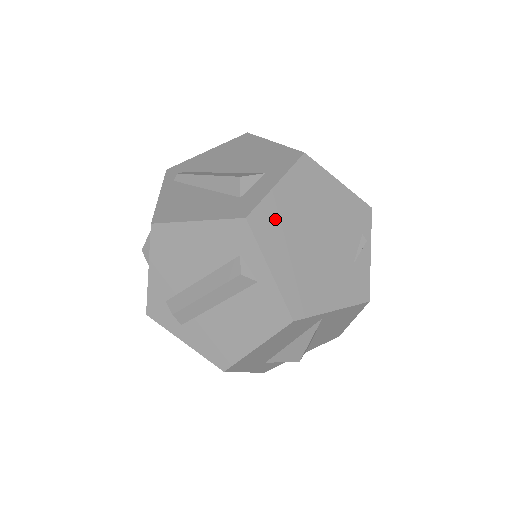
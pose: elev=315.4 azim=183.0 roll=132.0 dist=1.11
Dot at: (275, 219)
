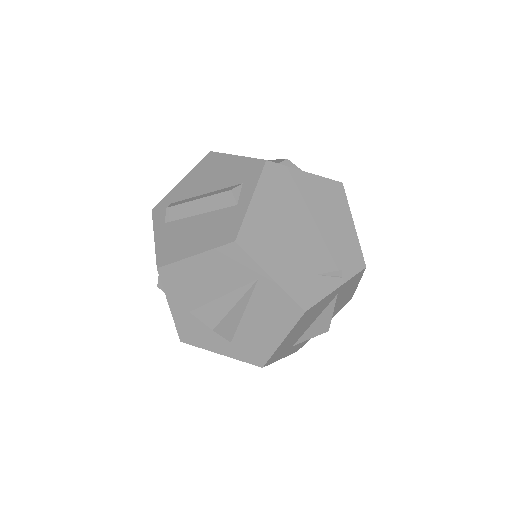
Dot at: (285, 183)
